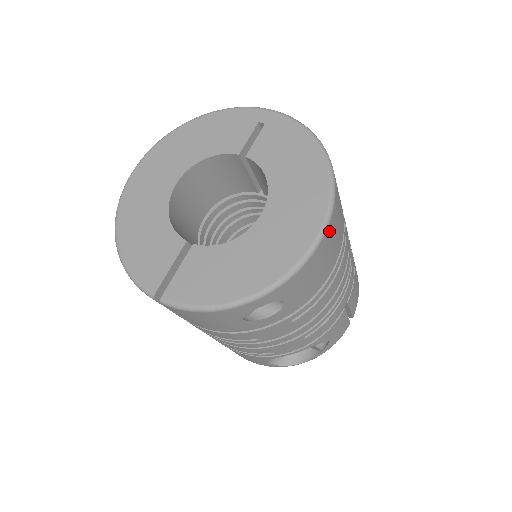
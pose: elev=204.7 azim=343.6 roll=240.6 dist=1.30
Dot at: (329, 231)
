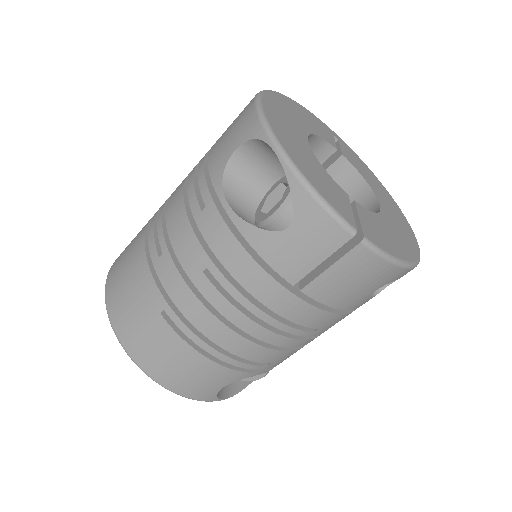
Dot at: occluded
